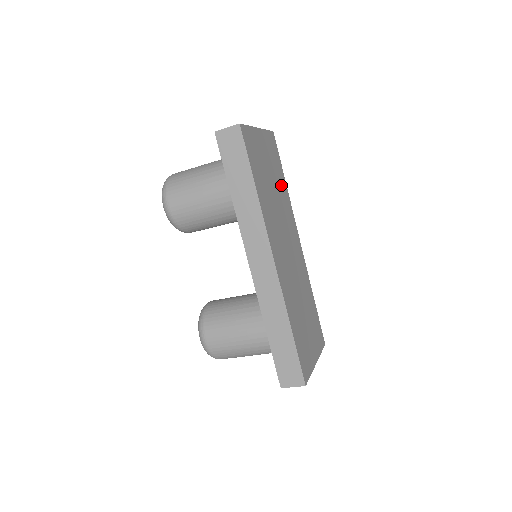
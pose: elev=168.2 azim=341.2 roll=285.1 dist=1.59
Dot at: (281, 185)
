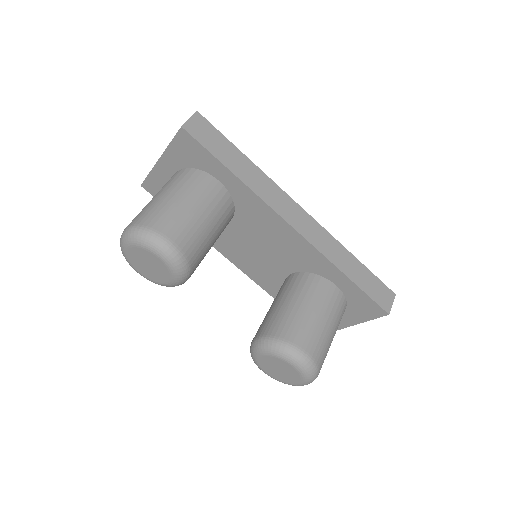
Dot at: occluded
